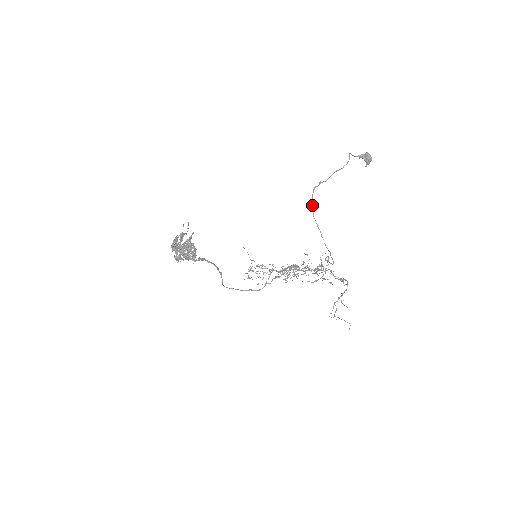
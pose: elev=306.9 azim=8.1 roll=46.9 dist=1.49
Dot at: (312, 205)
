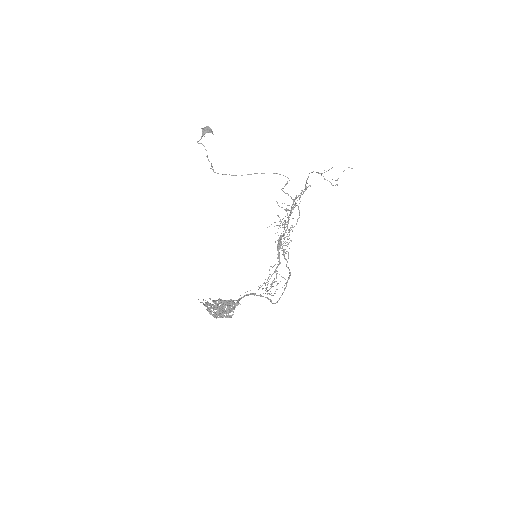
Dot at: occluded
